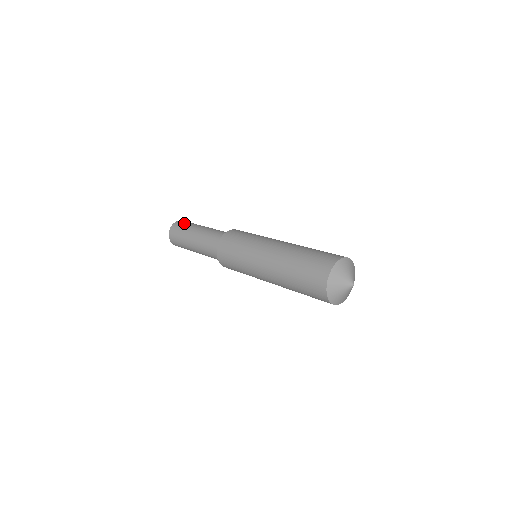
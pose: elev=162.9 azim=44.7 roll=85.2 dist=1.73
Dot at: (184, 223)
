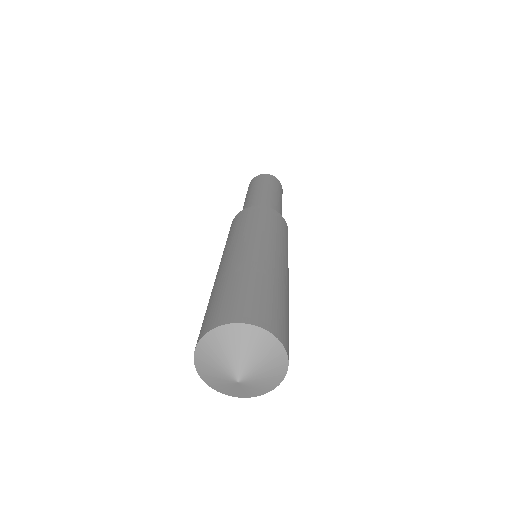
Dot at: (253, 182)
